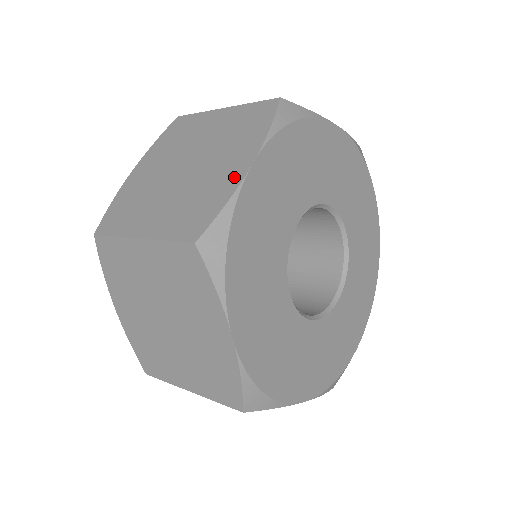
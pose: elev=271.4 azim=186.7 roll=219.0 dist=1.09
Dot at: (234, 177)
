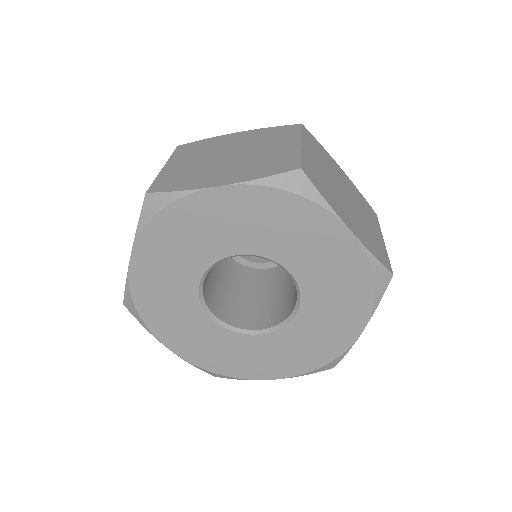
Dot at: occluded
